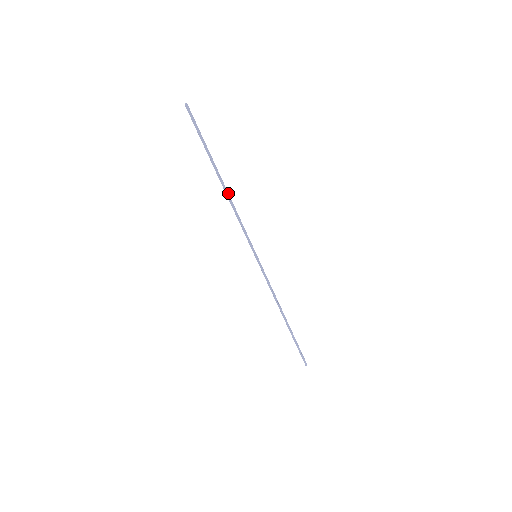
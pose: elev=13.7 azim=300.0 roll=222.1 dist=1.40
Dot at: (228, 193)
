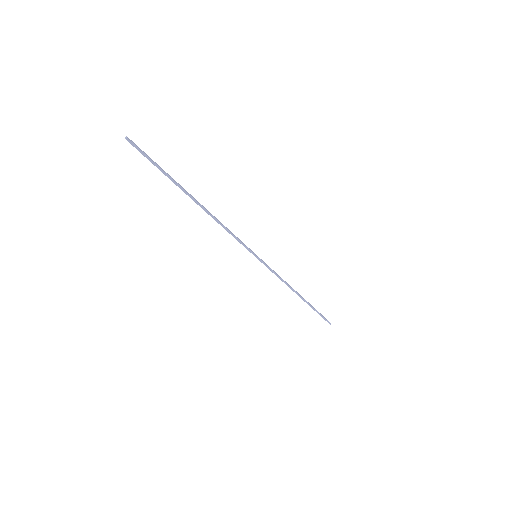
Dot at: (208, 211)
